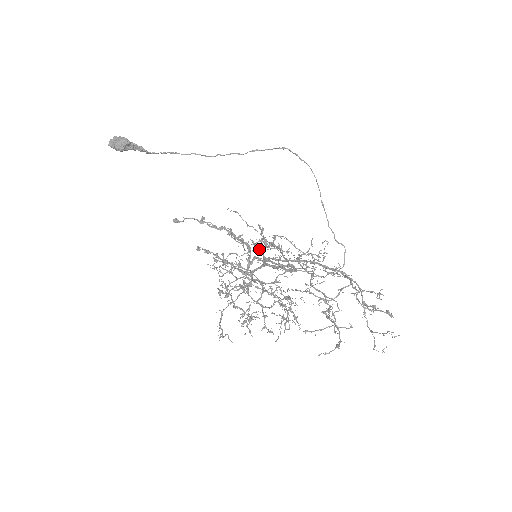
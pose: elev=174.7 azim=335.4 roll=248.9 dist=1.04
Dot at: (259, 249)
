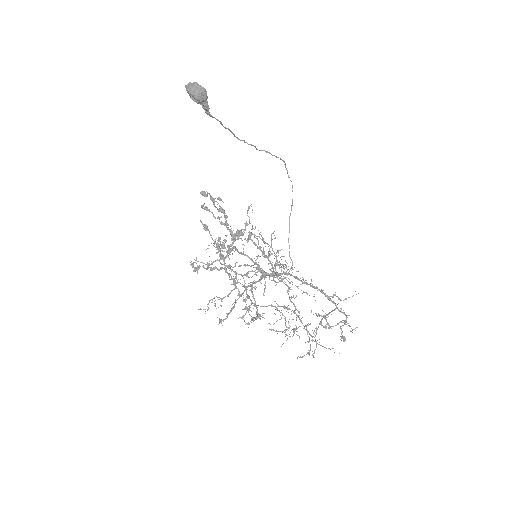
Dot at: (235, 239)
